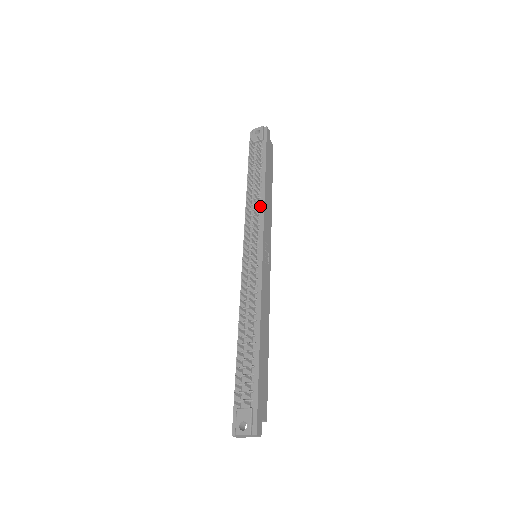
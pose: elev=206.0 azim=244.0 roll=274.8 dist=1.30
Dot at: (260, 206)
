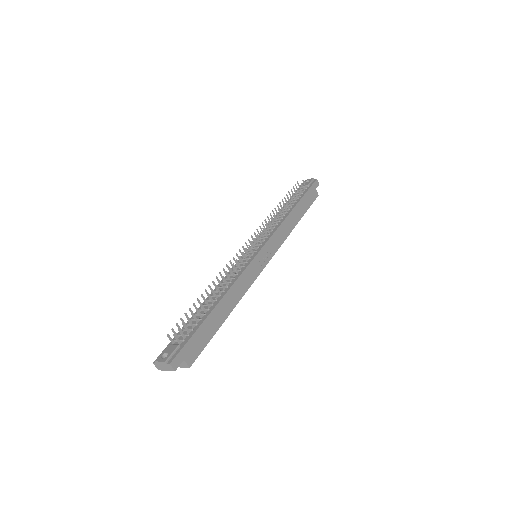
Dot at: (278, 223)
